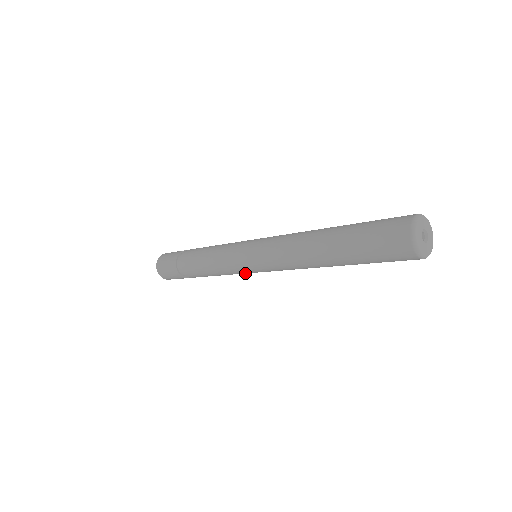
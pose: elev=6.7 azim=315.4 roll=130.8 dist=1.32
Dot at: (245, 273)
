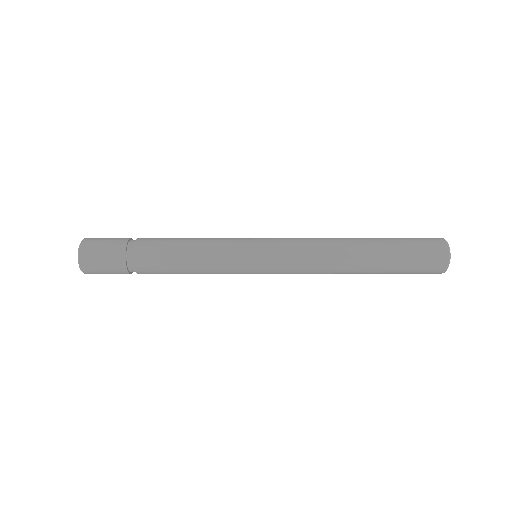
Dot at: occluded
